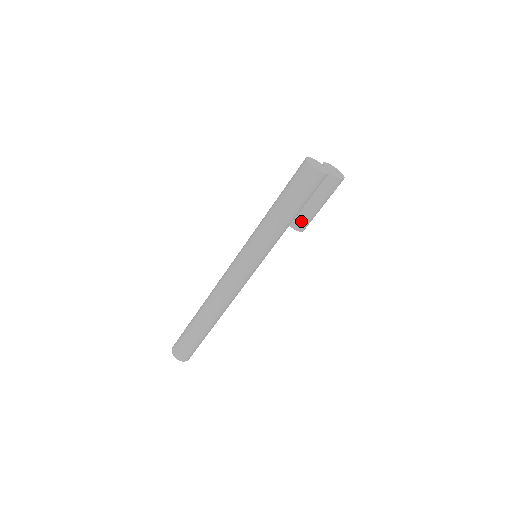
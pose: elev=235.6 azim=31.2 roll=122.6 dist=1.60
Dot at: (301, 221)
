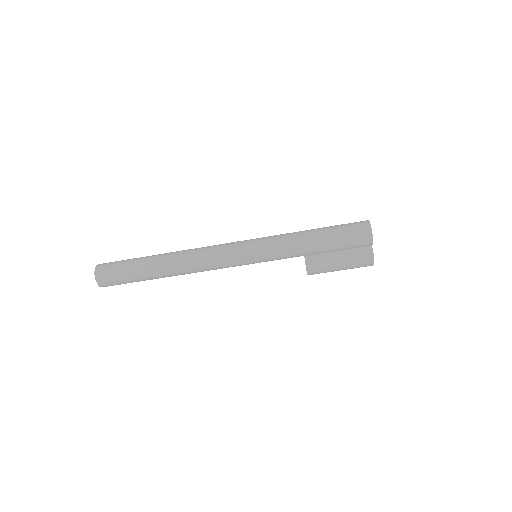
Dot at: (317, 262)
